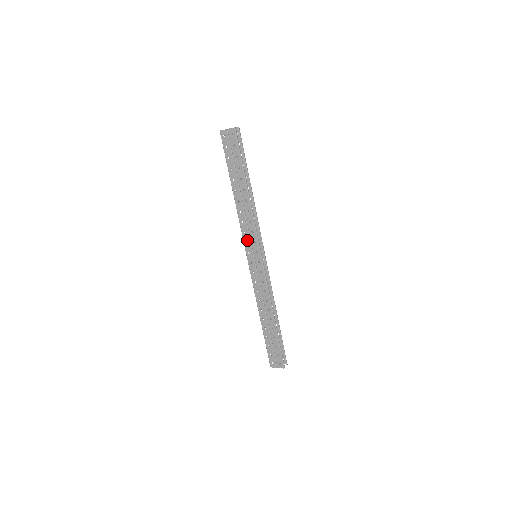
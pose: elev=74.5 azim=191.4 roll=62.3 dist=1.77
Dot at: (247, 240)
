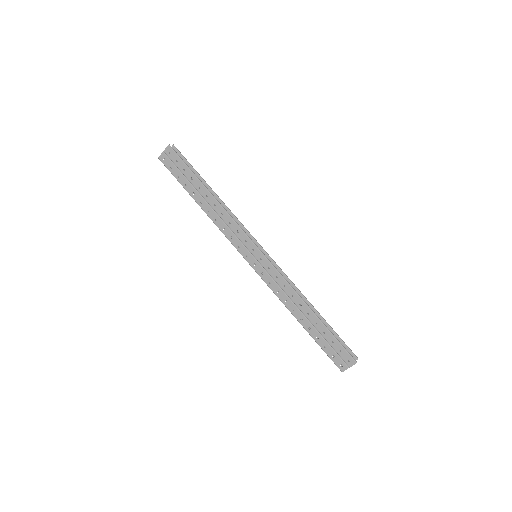
Dot at: (238, 244)
